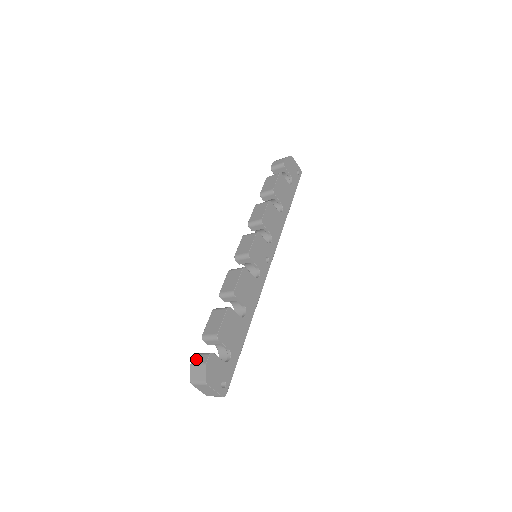
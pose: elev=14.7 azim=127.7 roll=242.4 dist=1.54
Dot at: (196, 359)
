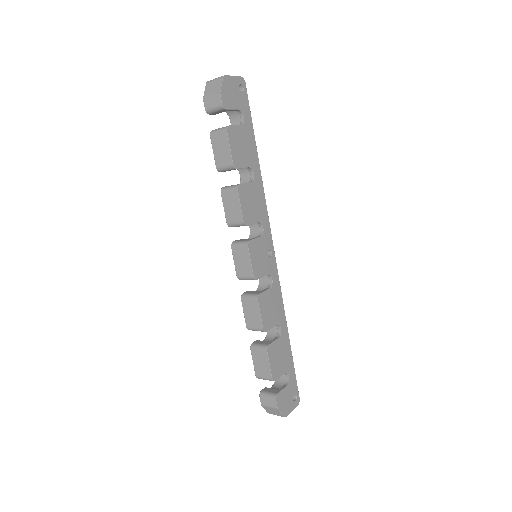
Dot at: (264, 402)
